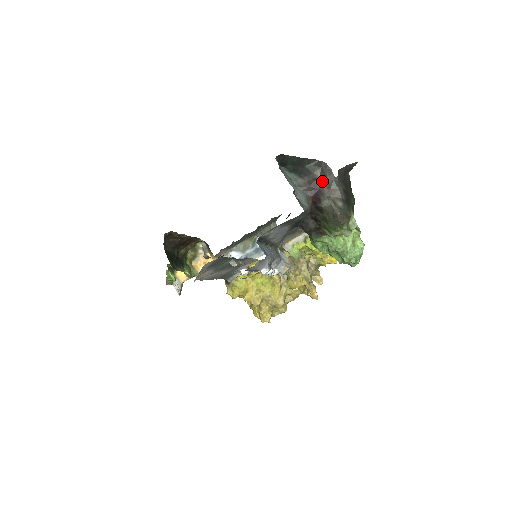
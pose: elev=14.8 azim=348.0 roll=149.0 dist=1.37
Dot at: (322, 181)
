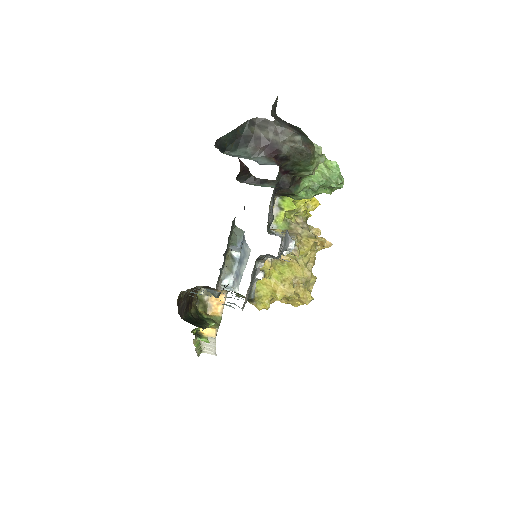
Dot at: (266, 134)
